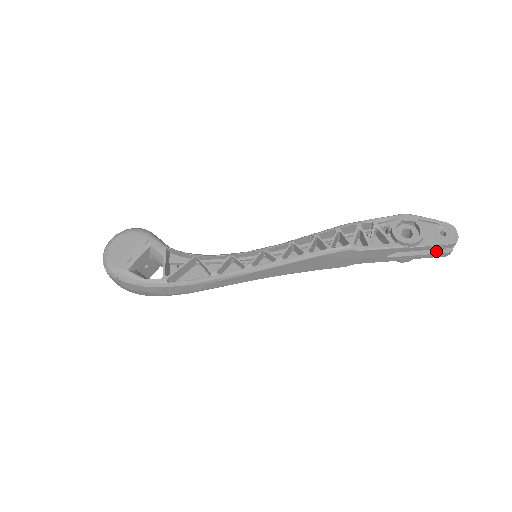
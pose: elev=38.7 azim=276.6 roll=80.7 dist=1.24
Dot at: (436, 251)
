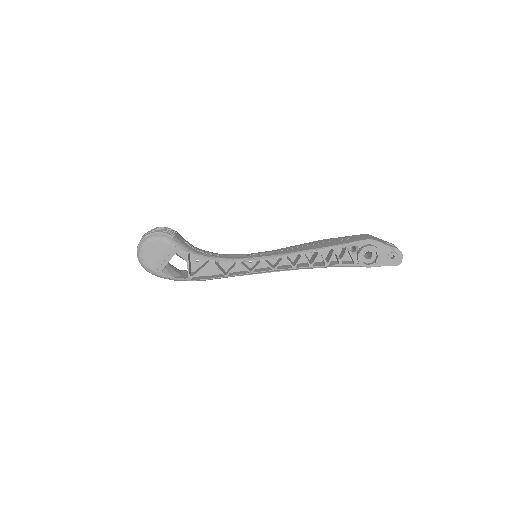
Dot at: occluded
